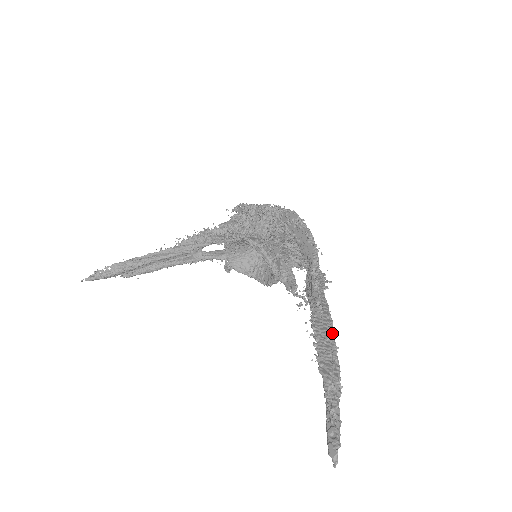
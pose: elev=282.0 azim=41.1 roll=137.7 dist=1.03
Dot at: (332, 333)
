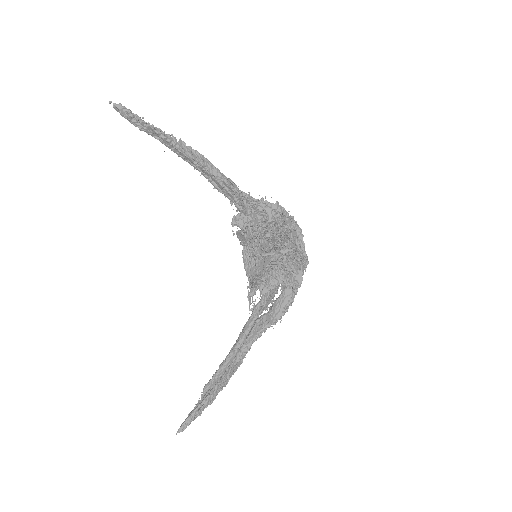
Dot at: (233, 374)
